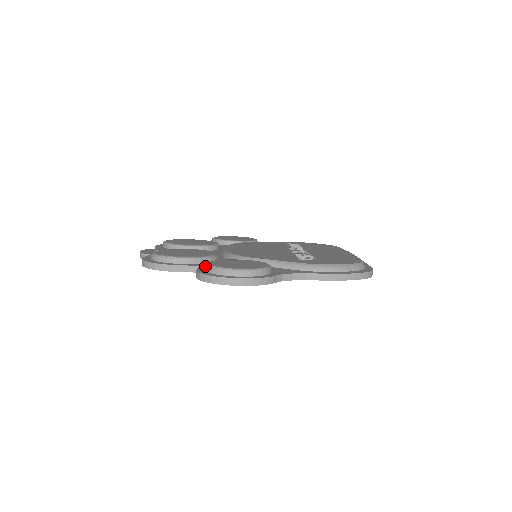
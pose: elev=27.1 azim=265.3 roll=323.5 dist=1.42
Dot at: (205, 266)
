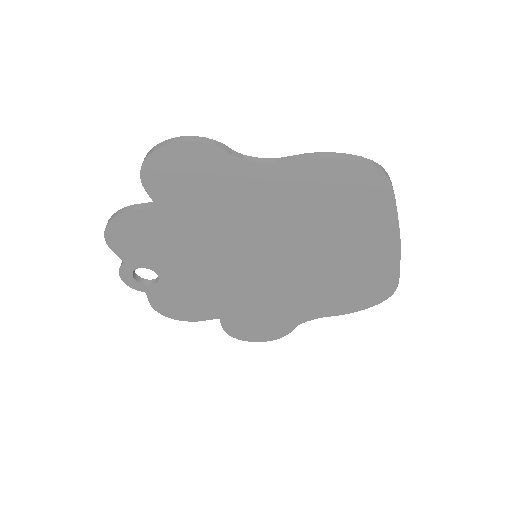
Dot at: occluded
